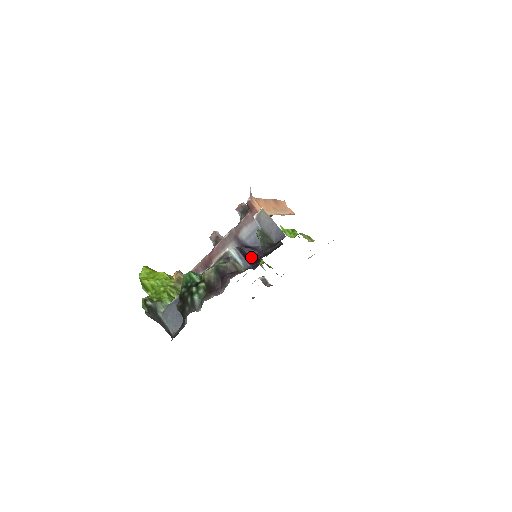
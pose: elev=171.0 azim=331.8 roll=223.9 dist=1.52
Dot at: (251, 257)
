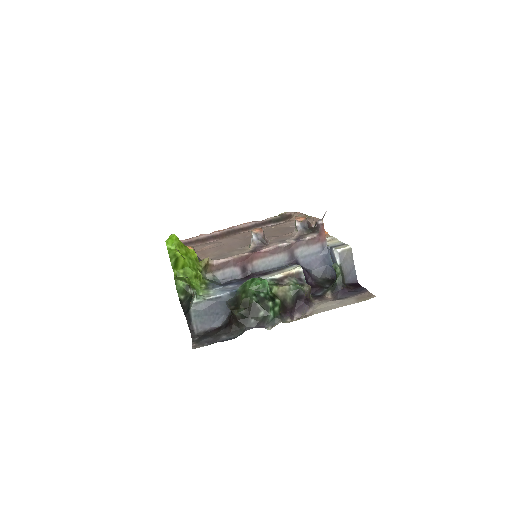
Dot at: occluded
